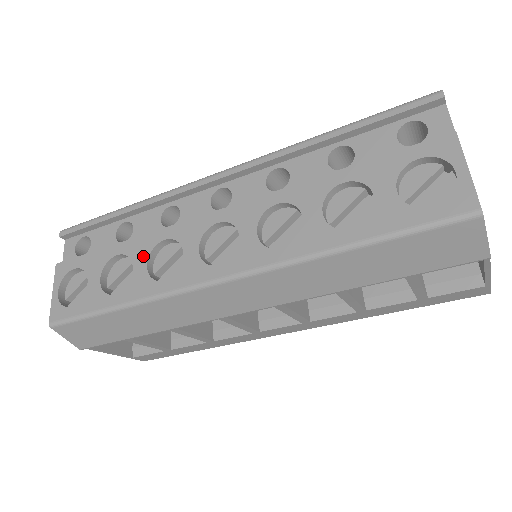
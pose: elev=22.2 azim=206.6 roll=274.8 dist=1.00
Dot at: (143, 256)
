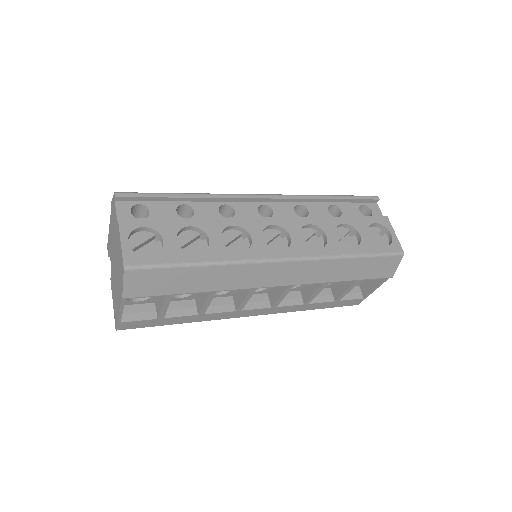
Dot at: (217, 232)
